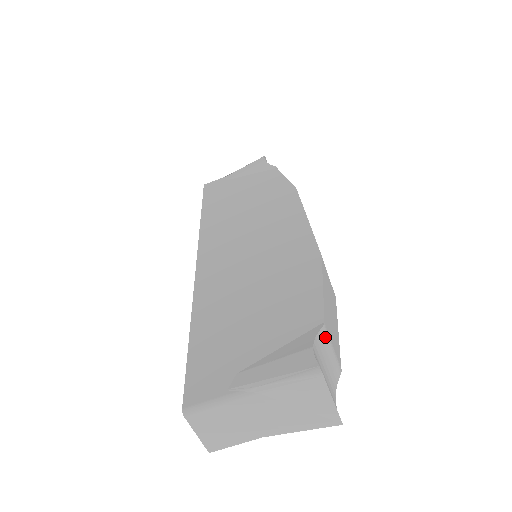
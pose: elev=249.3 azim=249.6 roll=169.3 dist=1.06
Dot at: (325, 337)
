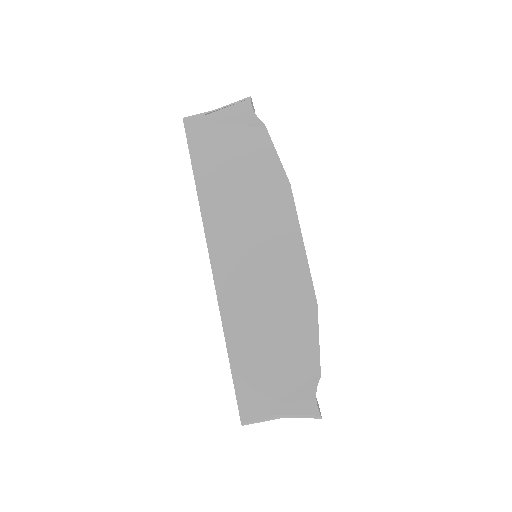
Dot at: occluded
